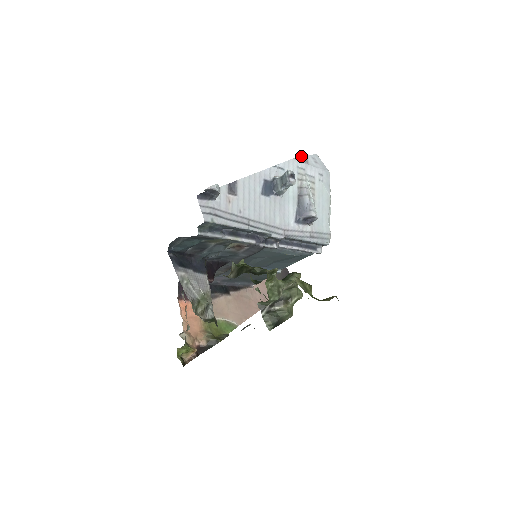
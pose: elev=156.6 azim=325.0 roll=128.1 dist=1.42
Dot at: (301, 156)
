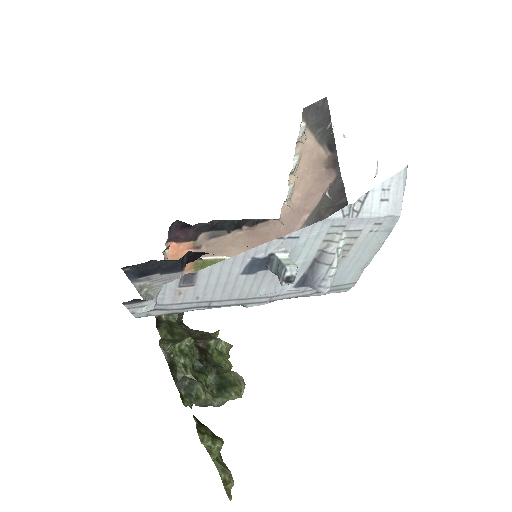
Dot at: occluded
